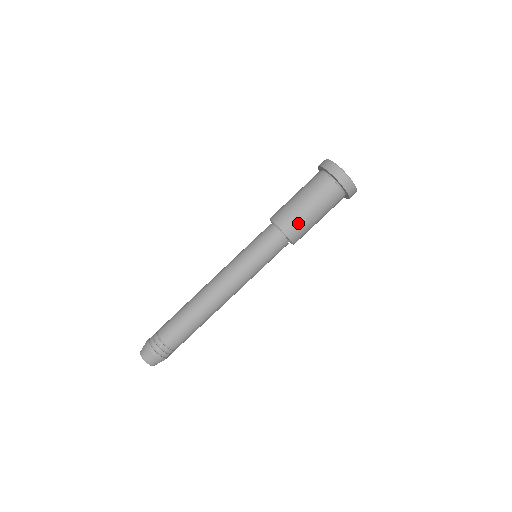
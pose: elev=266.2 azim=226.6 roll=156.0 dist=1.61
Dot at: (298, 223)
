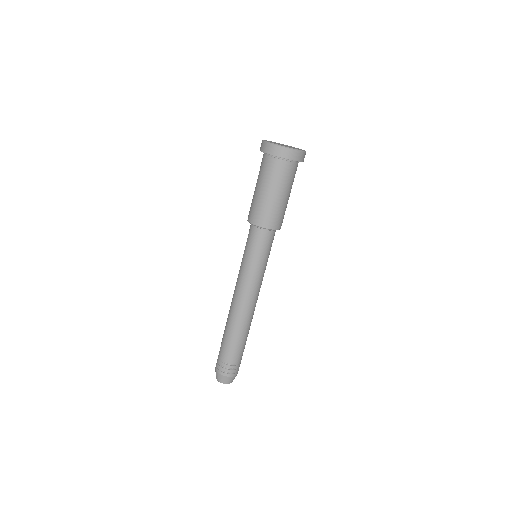
Dot at: (272, 213)
